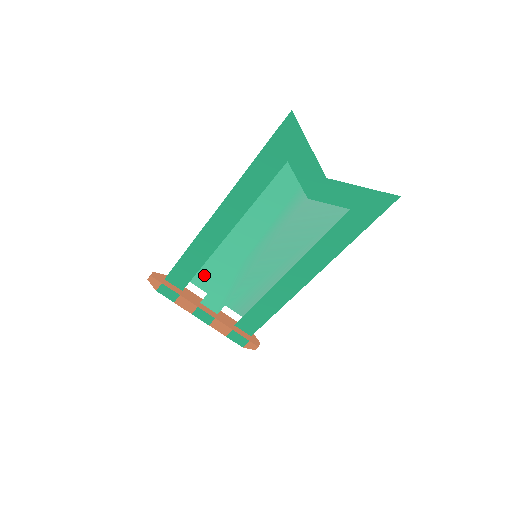
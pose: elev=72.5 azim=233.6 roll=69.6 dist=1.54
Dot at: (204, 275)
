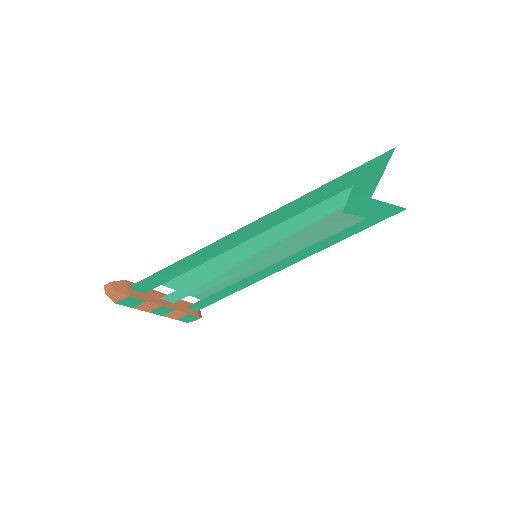
Dot at: (184, 277)
